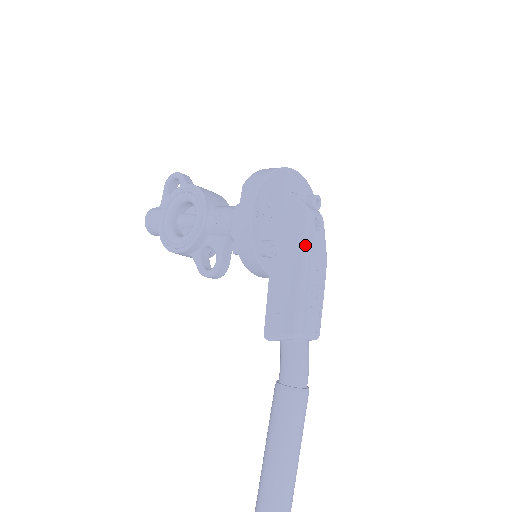
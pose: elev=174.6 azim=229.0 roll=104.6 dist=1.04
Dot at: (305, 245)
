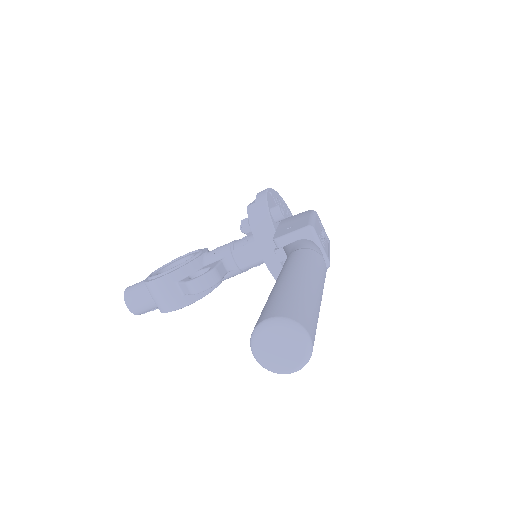
Dot at: (313, 210)
